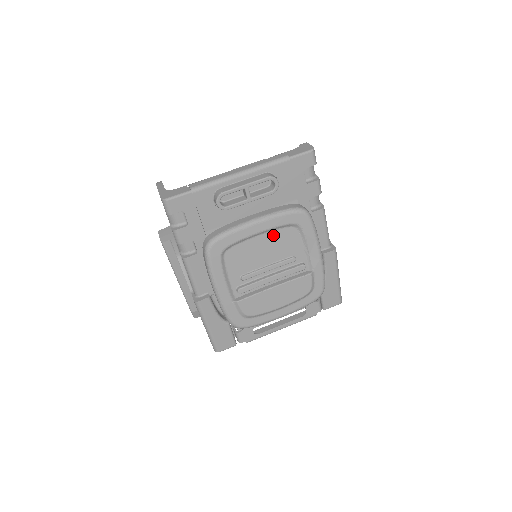
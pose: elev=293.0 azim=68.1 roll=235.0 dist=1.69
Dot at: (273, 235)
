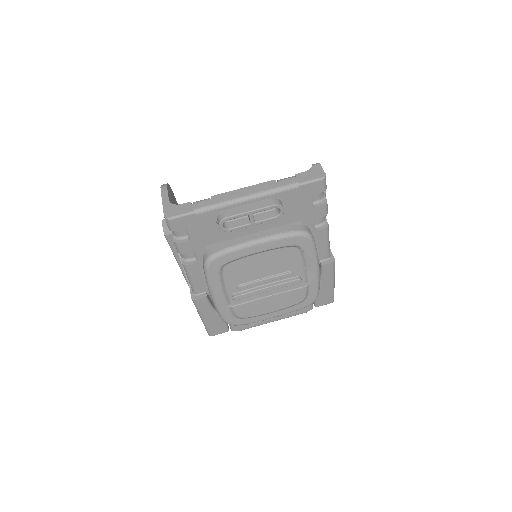
Dot at: (273, 253)
